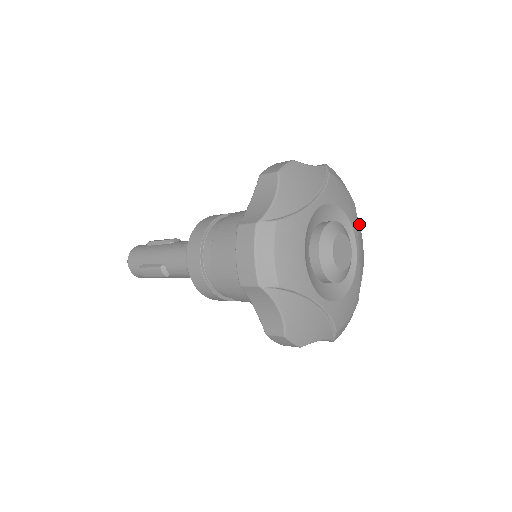
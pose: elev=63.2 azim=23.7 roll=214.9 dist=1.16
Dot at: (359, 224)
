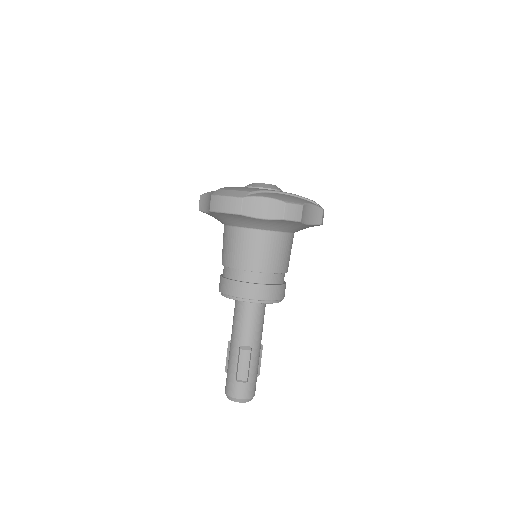
Dot at: occluded
